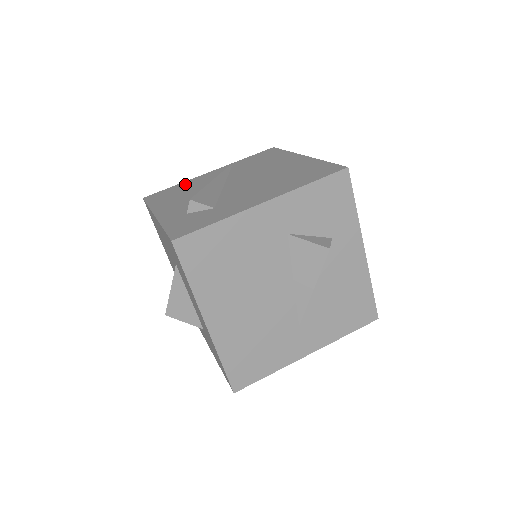
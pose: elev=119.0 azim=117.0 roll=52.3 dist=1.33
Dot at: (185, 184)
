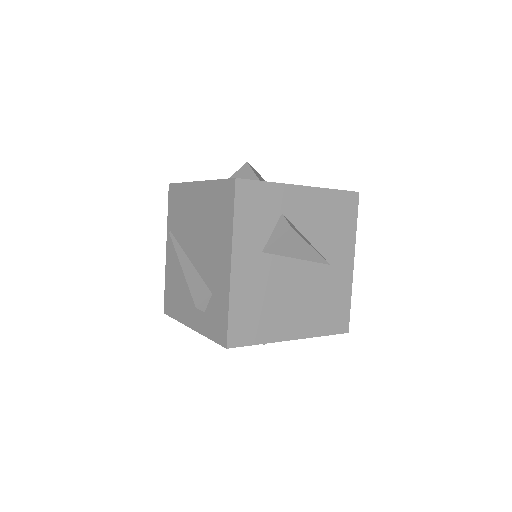
Dot at: (169, 278)
